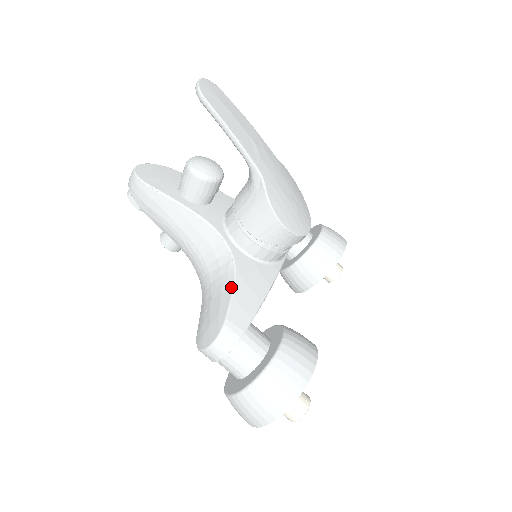
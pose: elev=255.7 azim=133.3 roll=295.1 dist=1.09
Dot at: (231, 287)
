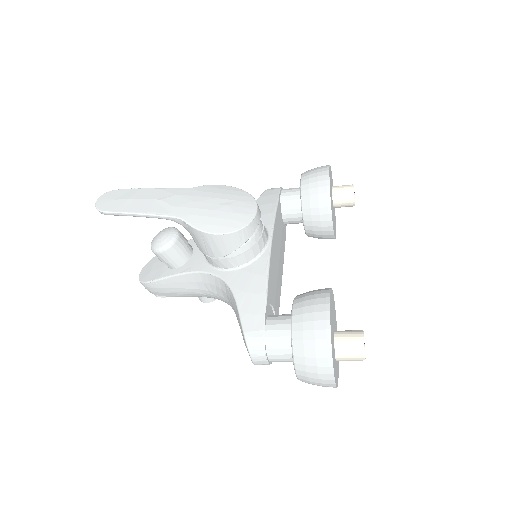
Dot at: (235, 305)
